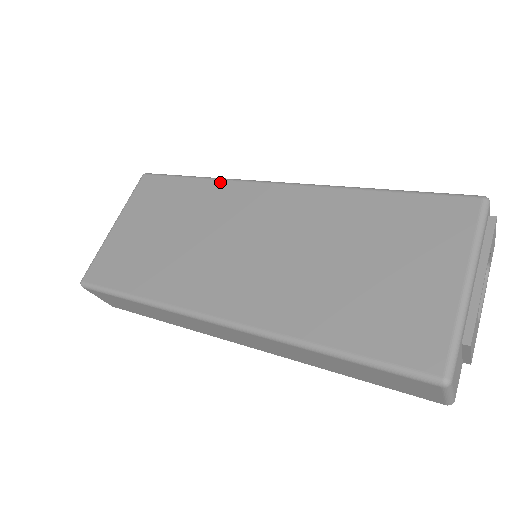
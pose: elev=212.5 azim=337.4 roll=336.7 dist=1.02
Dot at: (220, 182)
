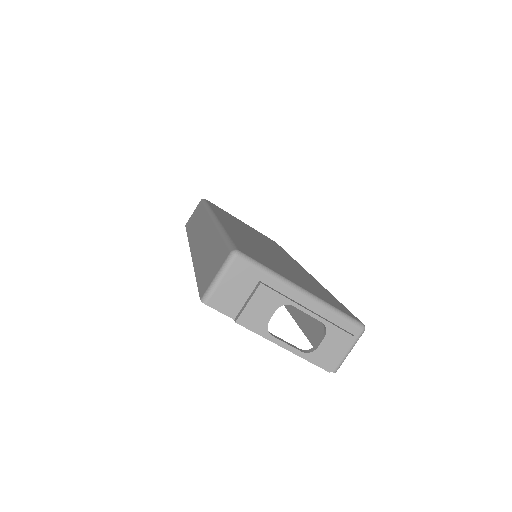
Dot at: (292, 258)
